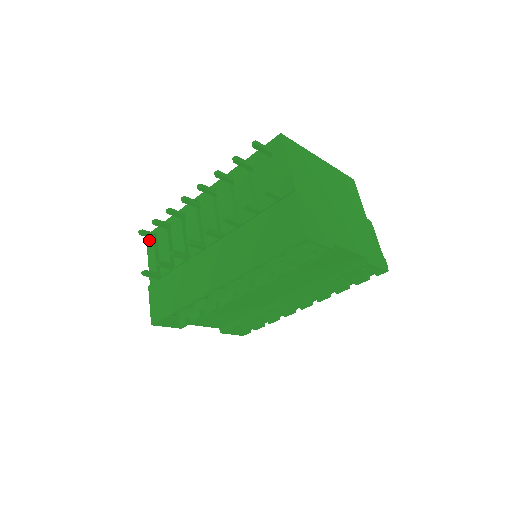
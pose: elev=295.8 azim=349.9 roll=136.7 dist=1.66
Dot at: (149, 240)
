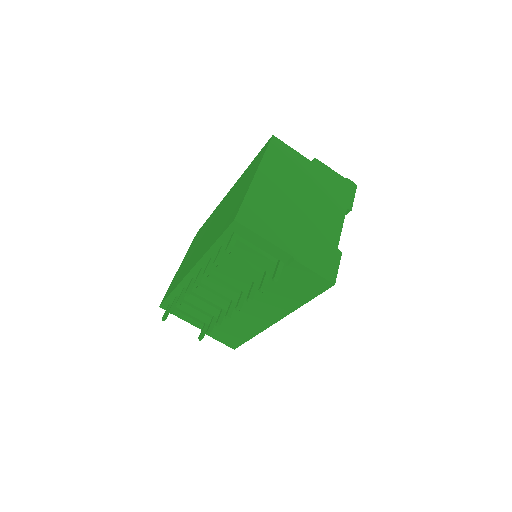
Dot at: occluded
